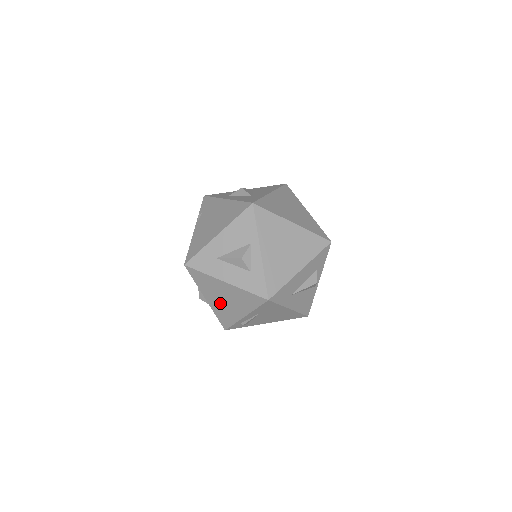
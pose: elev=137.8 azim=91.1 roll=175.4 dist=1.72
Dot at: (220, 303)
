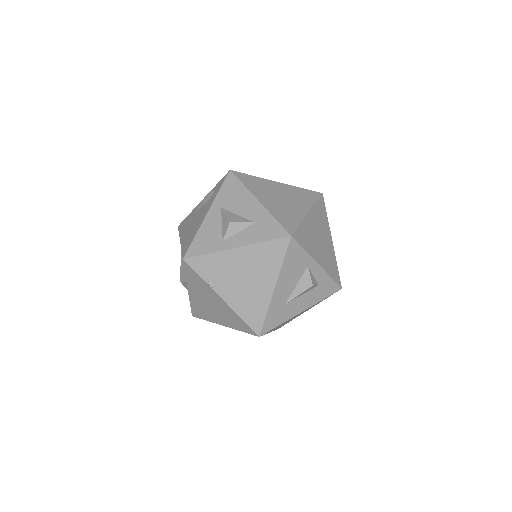
Dot at: occluded
